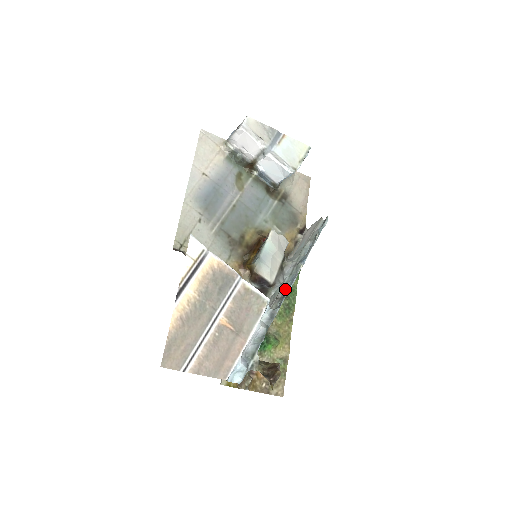
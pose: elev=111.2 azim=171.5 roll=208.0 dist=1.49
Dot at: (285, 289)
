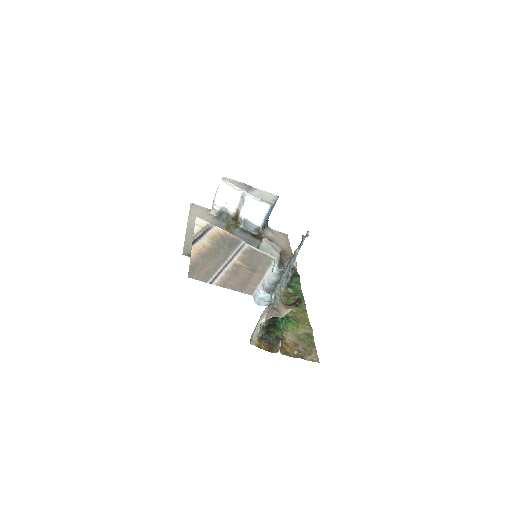
Dot at: occluded
